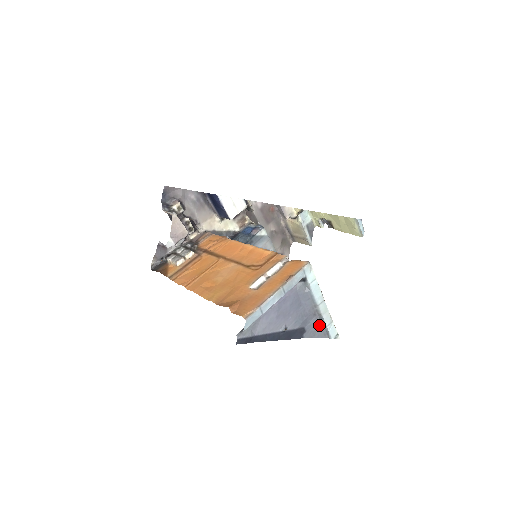
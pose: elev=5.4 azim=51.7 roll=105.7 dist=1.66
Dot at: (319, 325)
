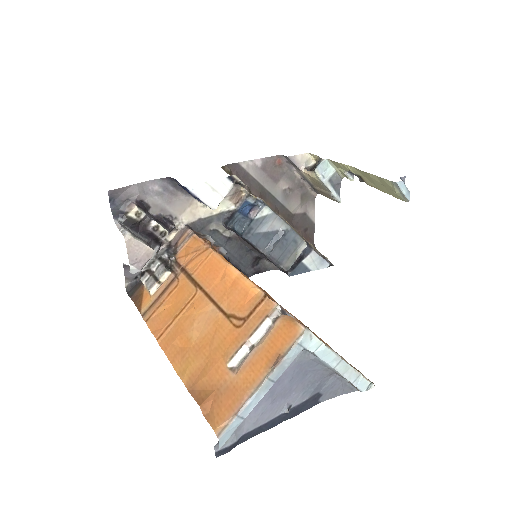
Dot at: (341, 382)
